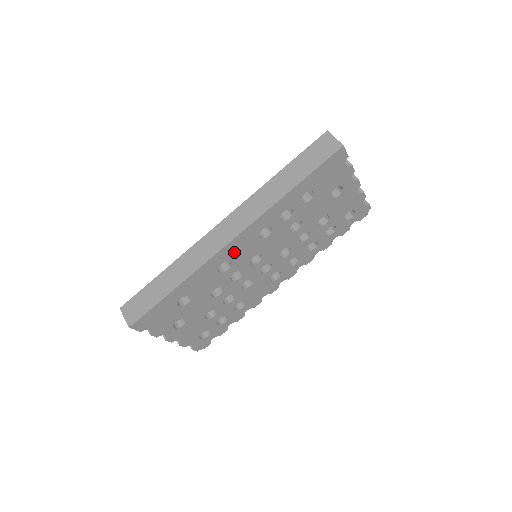
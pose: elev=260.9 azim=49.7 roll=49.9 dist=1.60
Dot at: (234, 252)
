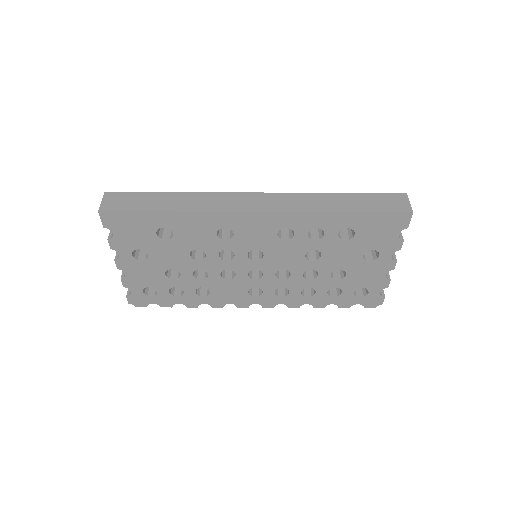
Dot at: (246, 227)
